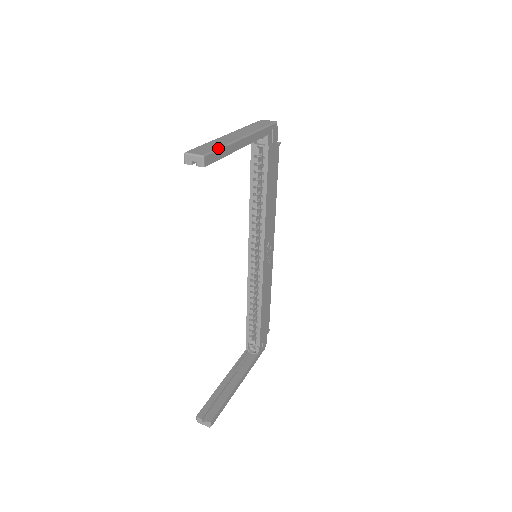
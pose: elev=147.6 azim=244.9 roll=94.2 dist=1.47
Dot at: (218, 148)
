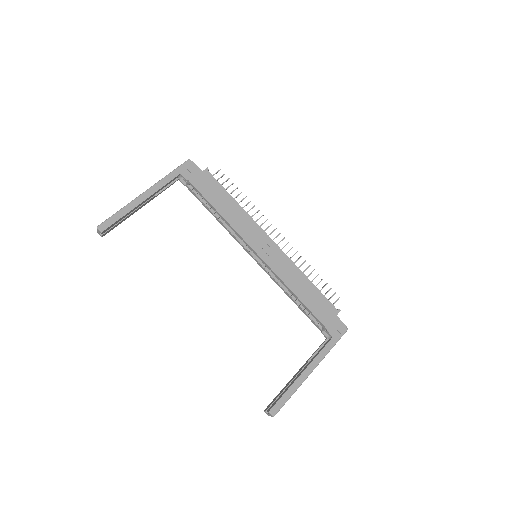
Dot at: (113, 215)
